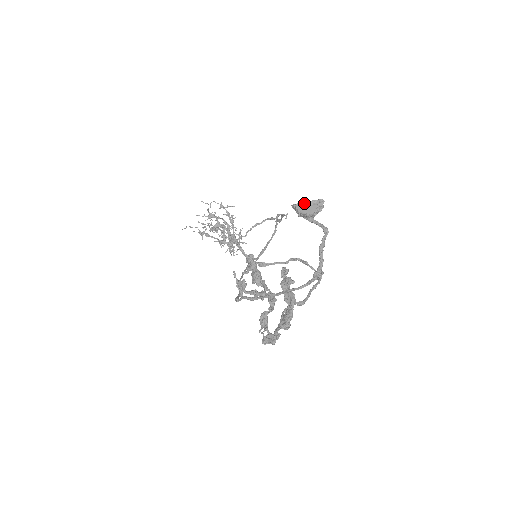
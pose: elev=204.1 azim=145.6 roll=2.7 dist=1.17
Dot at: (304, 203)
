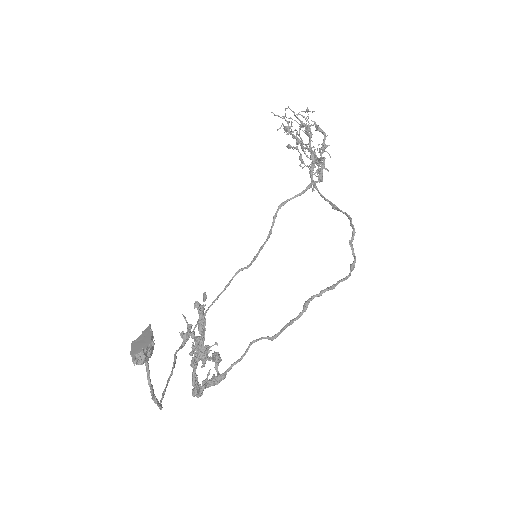
Dot at: (131, 350)
